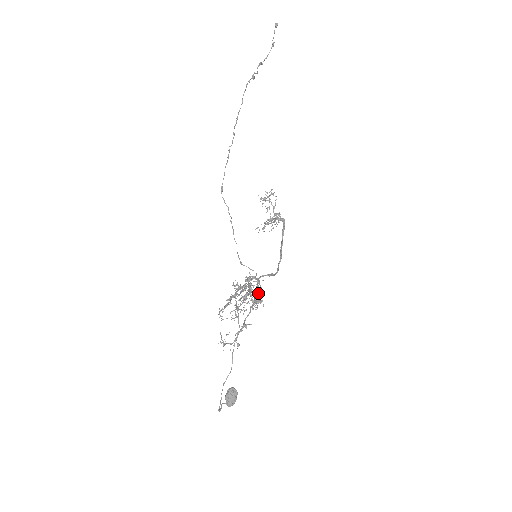
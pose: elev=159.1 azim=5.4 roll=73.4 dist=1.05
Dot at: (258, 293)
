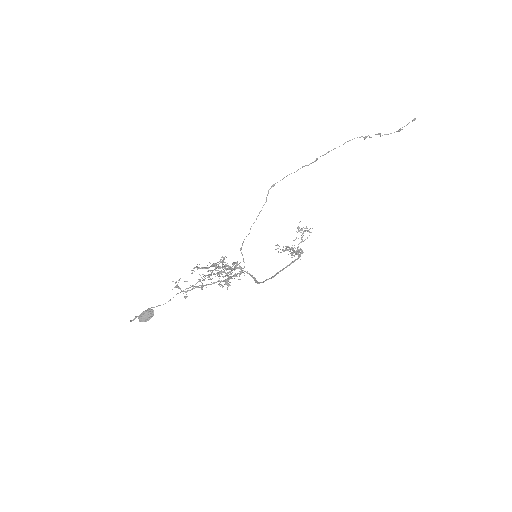
Dot at: occluded
